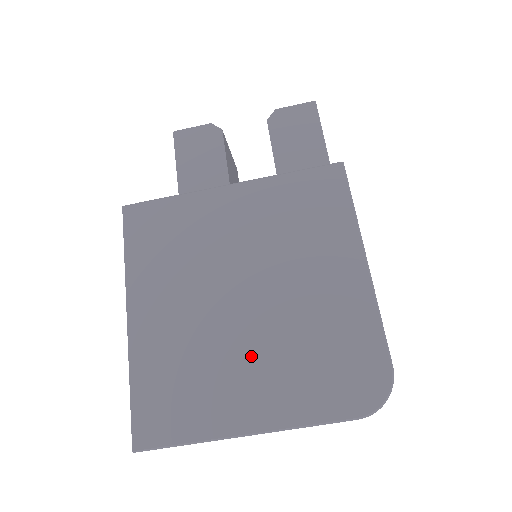
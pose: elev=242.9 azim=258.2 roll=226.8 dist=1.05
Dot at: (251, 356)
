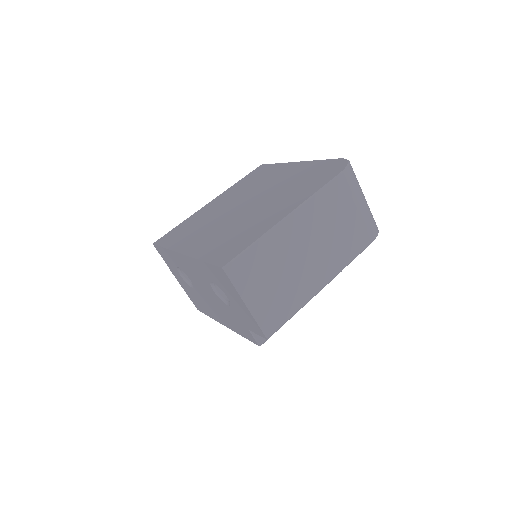
Dot at: (266, 207)
